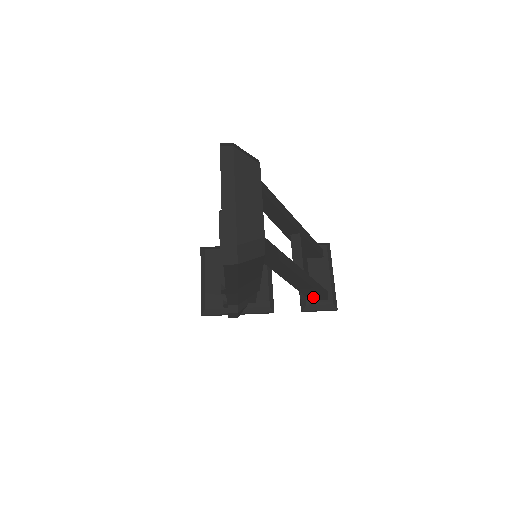
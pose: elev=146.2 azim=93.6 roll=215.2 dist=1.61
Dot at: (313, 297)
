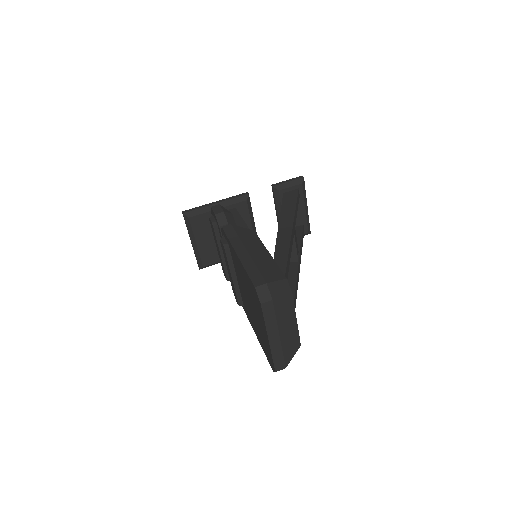
Dot at: occluded
